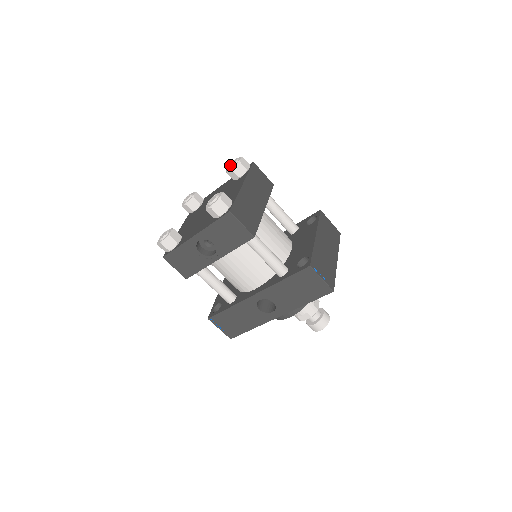
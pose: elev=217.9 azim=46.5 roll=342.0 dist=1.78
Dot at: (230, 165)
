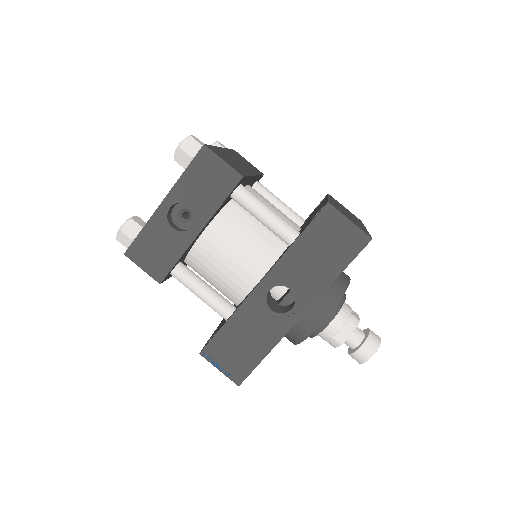
Dot at: occluded
